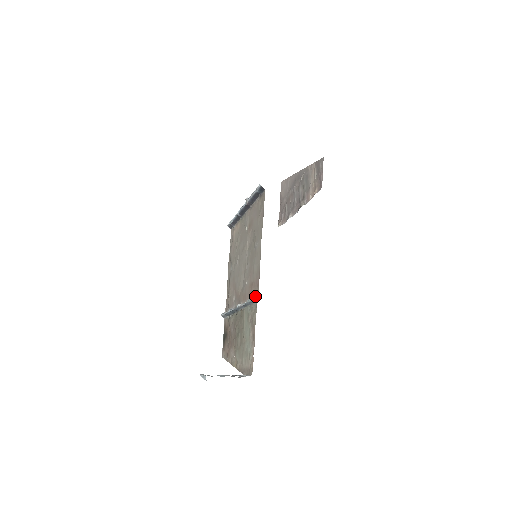
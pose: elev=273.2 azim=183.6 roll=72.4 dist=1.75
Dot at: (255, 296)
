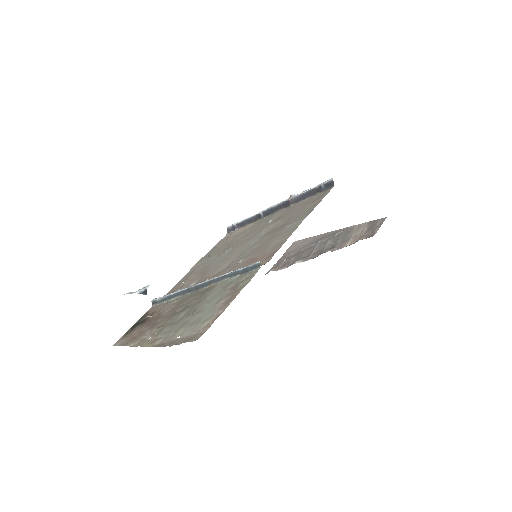
Dot at: occluded
